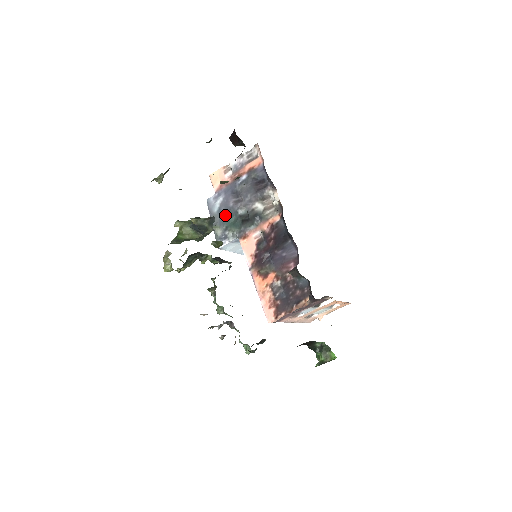
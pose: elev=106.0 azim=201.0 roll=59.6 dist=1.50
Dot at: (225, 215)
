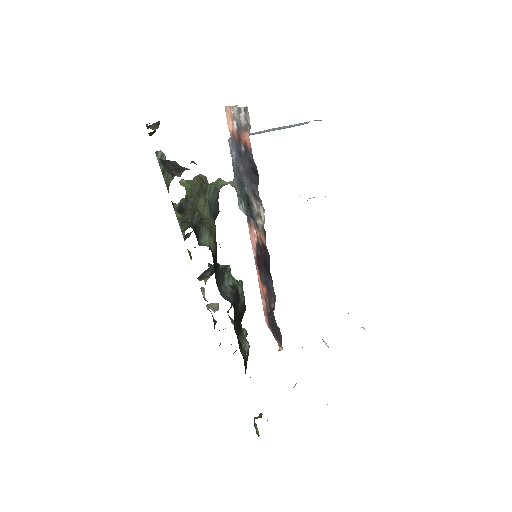
Dot at: (238, 178)
